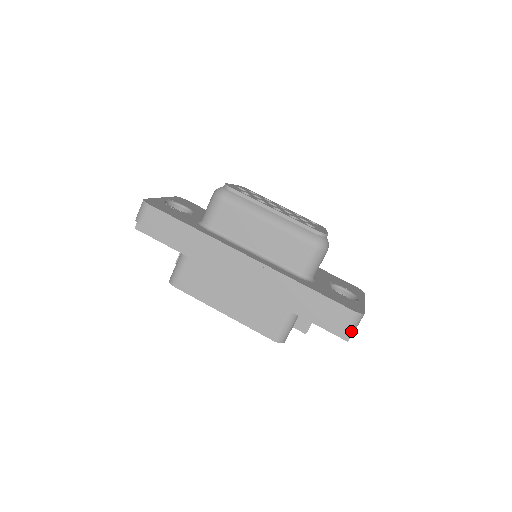
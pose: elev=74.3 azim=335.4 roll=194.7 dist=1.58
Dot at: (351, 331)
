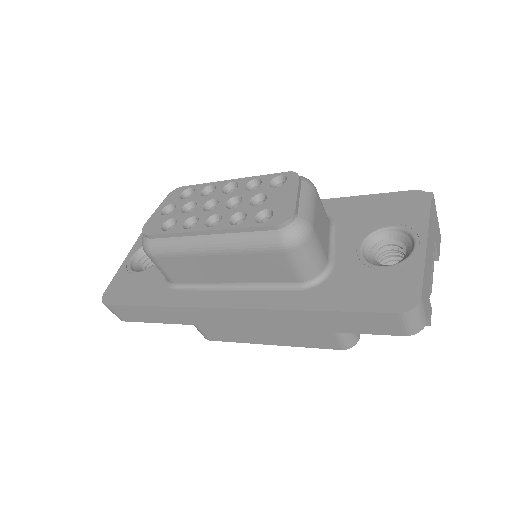
Dot at: (418, 328)
